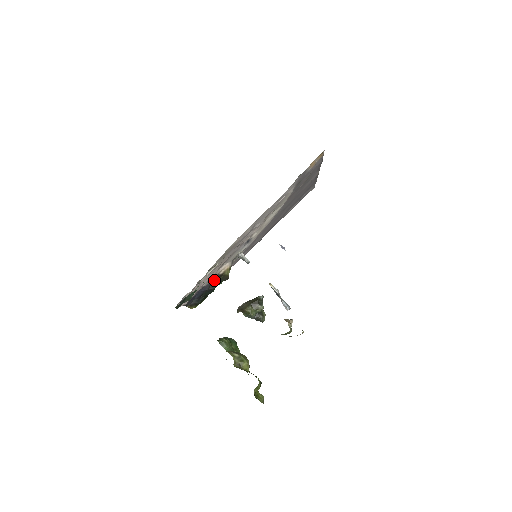
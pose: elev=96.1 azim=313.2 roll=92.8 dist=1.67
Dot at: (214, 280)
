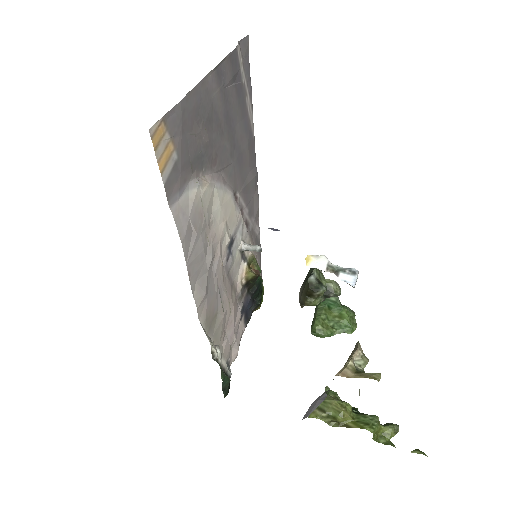
Dot at: (246, 288)
